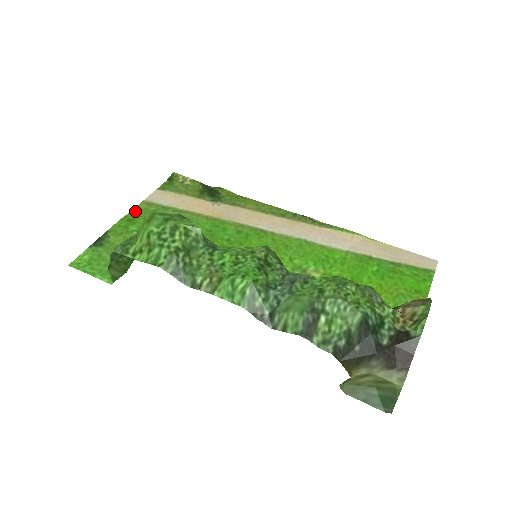
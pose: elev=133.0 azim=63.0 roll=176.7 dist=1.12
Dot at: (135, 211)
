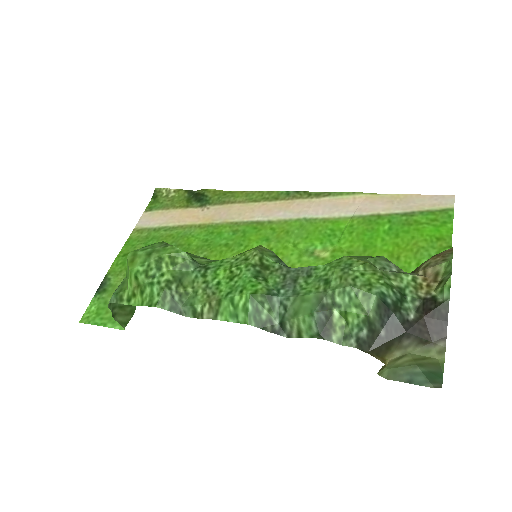
Dot at: (128, 243)
